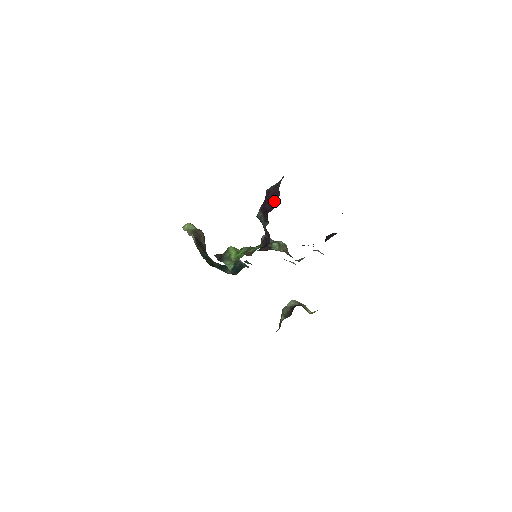
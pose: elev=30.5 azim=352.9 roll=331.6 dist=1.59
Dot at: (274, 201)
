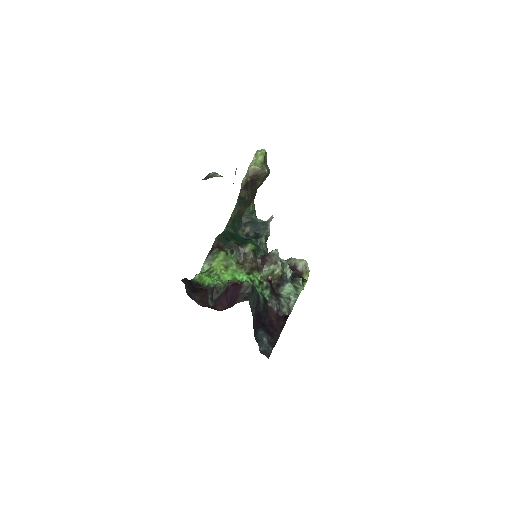
Dot at: (231, 300)
